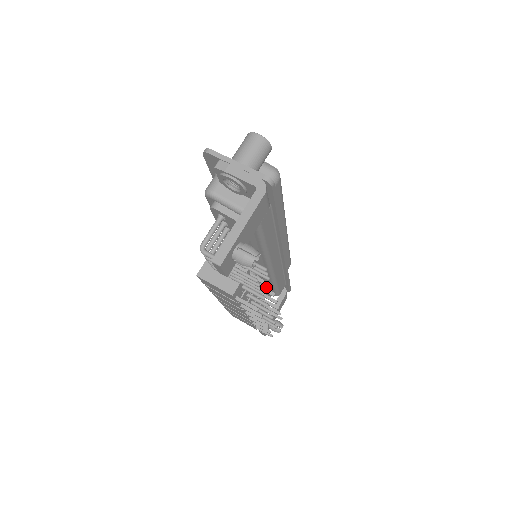
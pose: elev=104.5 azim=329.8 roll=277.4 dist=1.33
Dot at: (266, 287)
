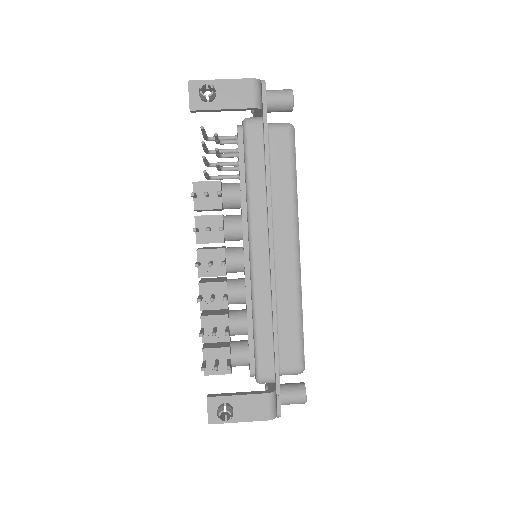
Dot at: (248, 325)
